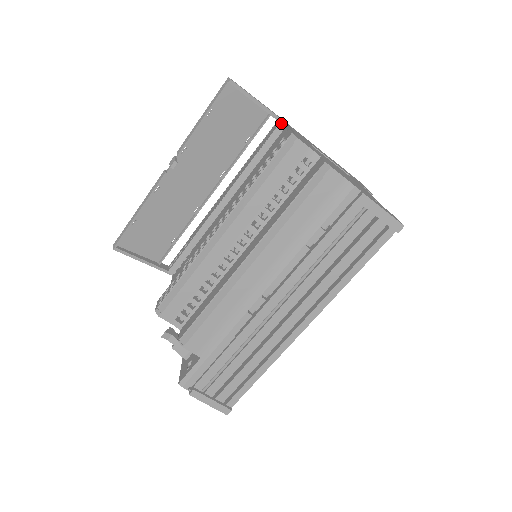
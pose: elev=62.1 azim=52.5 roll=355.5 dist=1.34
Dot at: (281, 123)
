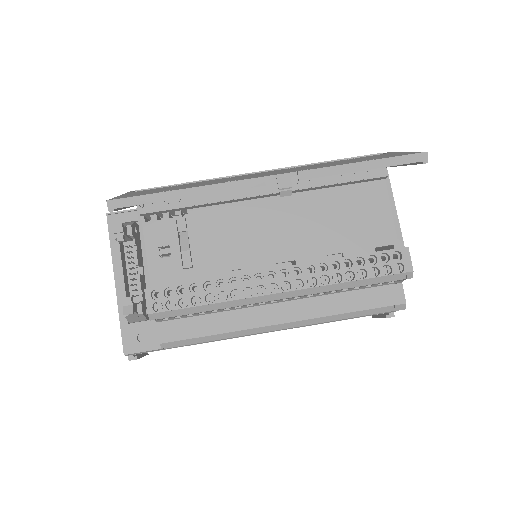
Dot at: occluded
